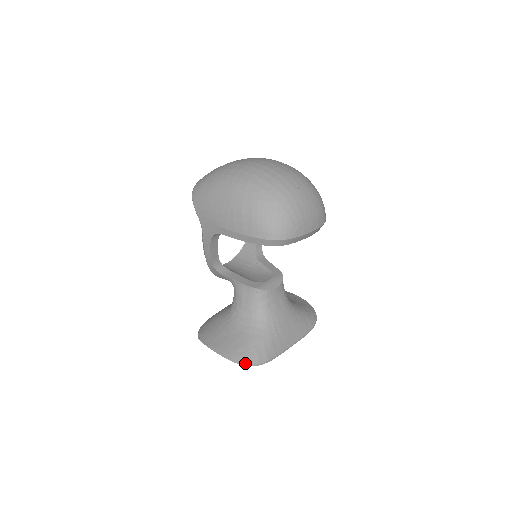
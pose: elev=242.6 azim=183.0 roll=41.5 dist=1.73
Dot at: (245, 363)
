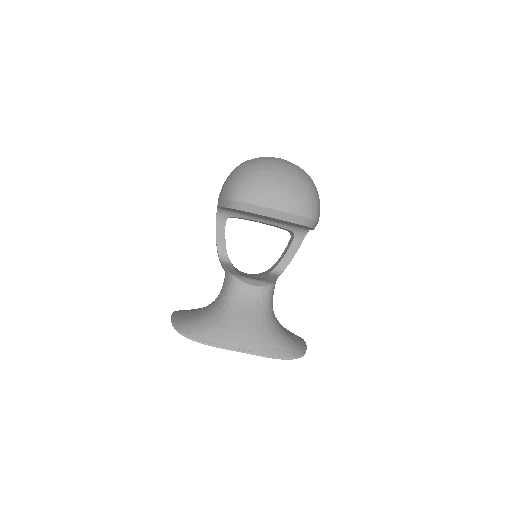
Dot at: (178, 329)
